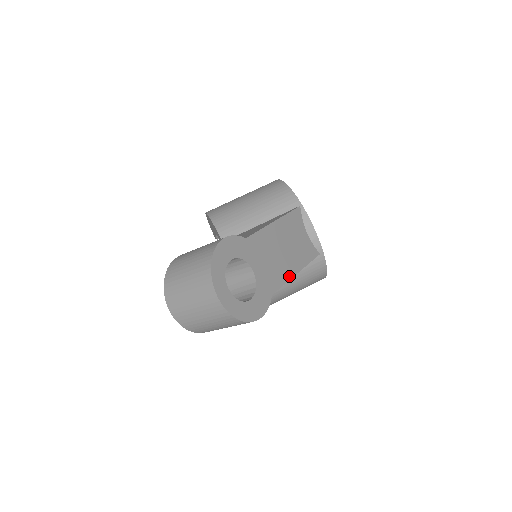
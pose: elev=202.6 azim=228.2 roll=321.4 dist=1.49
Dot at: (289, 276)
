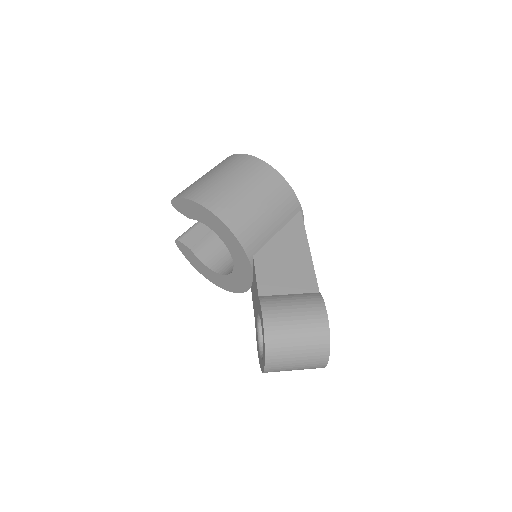
Dot at: occluded
